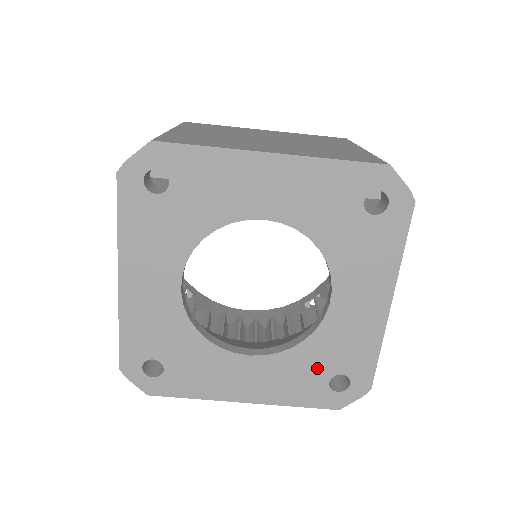
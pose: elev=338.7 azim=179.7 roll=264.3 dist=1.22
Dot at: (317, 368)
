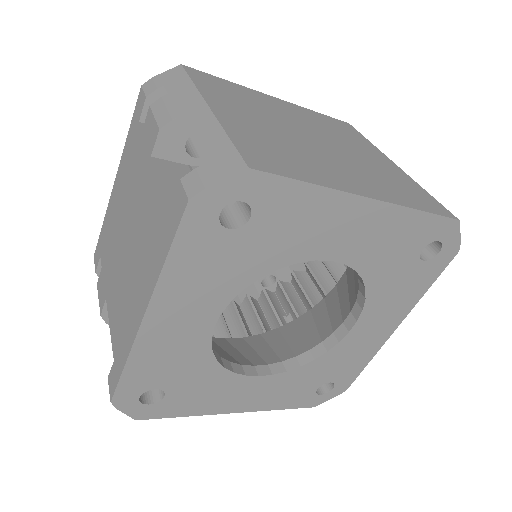
Dot at: (313, 380)
